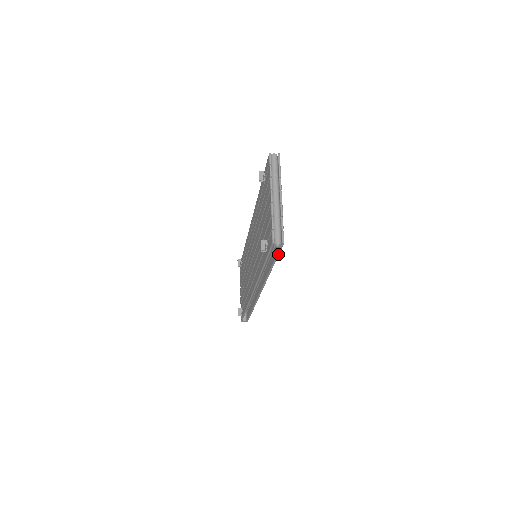
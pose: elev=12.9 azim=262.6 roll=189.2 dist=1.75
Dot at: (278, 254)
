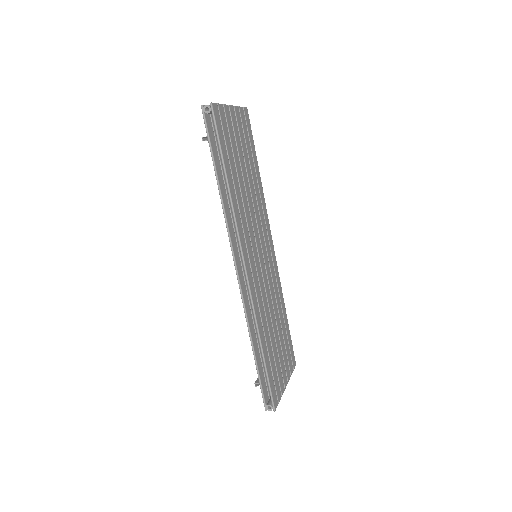
Dot at: (217, 134)
